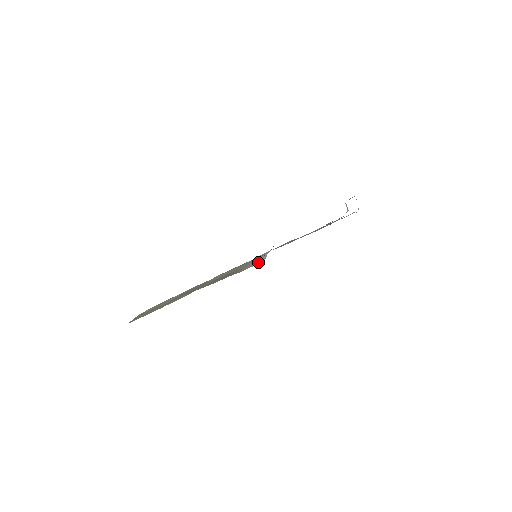
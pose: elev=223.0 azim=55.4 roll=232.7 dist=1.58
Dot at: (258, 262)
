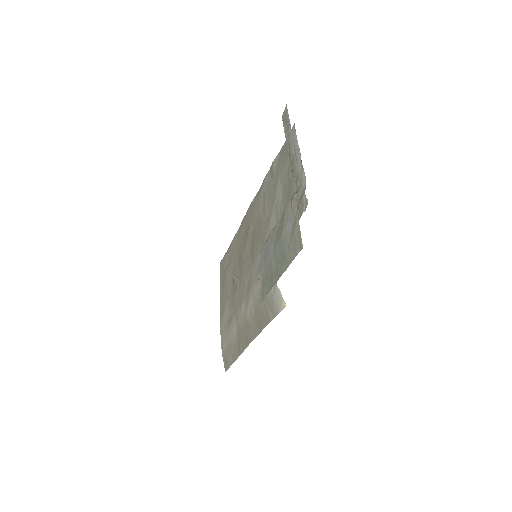
Dot at: (280, 305)
